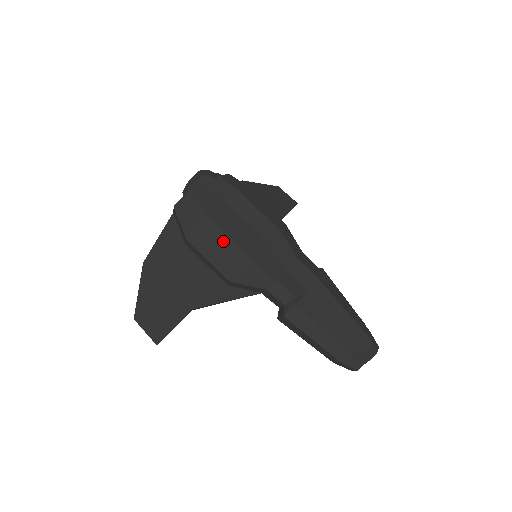
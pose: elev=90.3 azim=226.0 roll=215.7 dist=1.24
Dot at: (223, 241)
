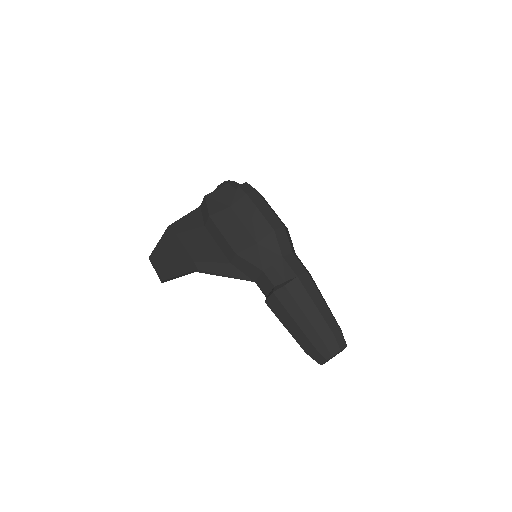
Dot at: (237, 225)
